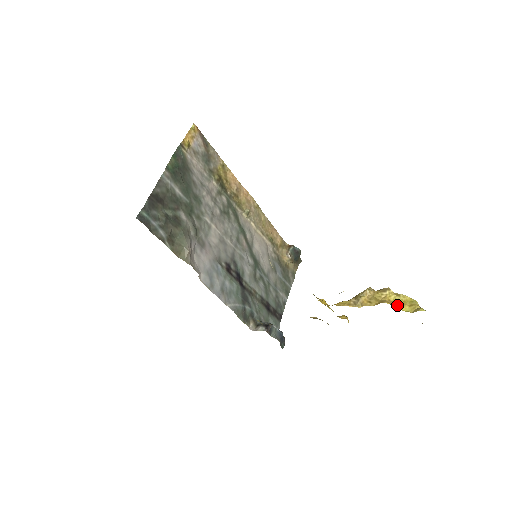
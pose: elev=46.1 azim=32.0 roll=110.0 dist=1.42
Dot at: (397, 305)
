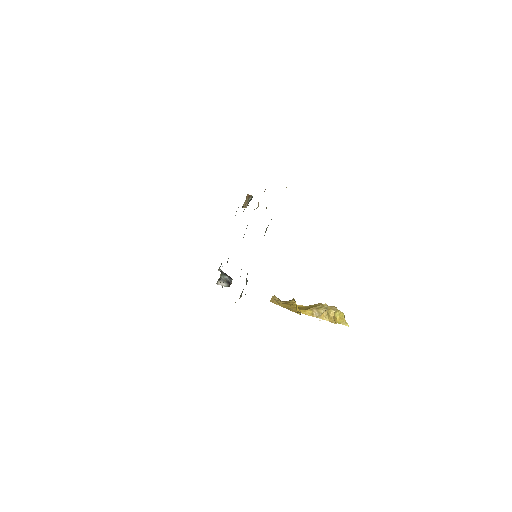
Dot at: (336, 319)
